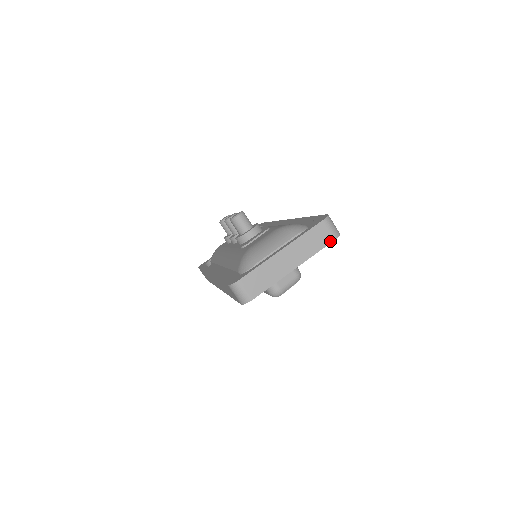
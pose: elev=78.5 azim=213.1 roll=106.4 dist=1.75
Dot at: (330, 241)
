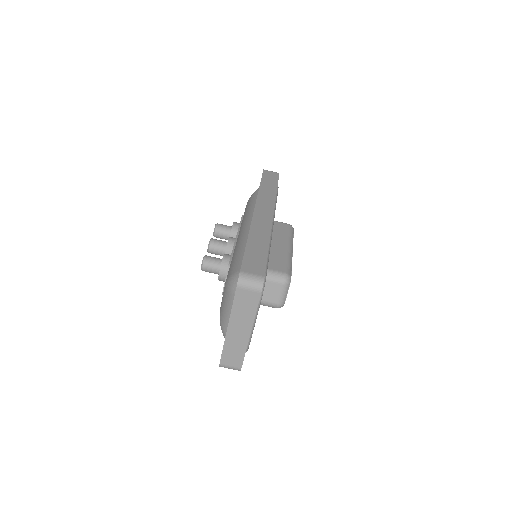
Dot at: (258, 297)
